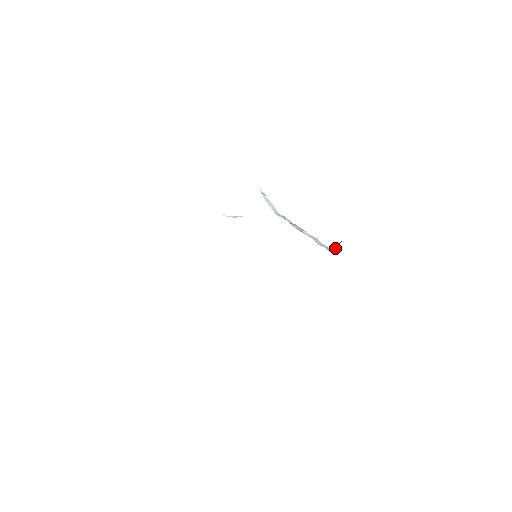
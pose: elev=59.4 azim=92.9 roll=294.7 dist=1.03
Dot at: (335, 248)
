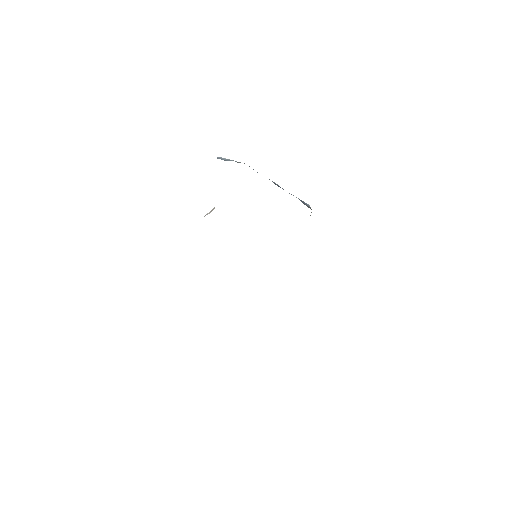
Dot at: occluded
